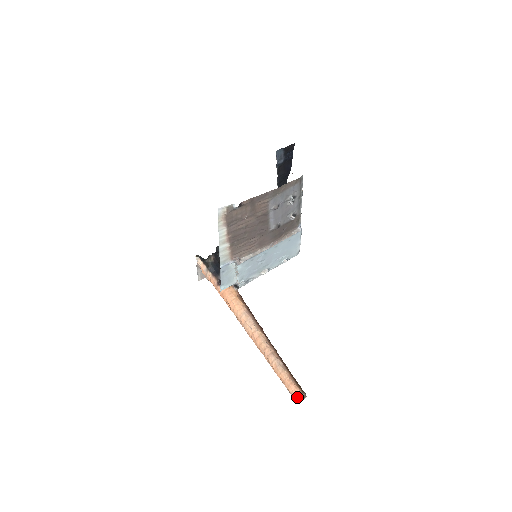
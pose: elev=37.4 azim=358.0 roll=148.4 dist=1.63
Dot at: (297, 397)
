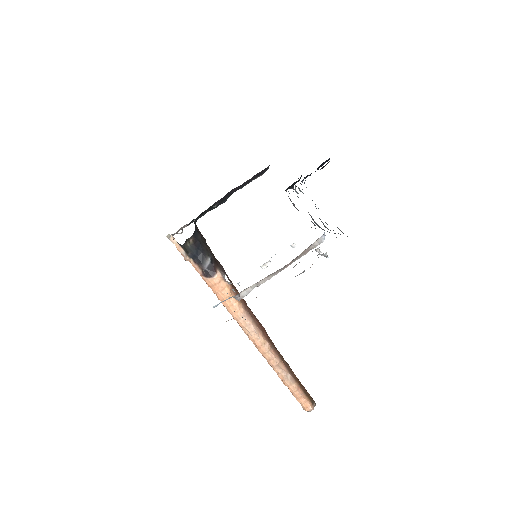
Dot at: (307, 411)
